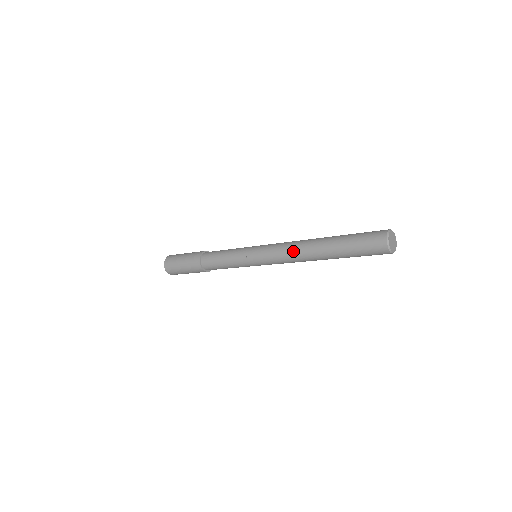
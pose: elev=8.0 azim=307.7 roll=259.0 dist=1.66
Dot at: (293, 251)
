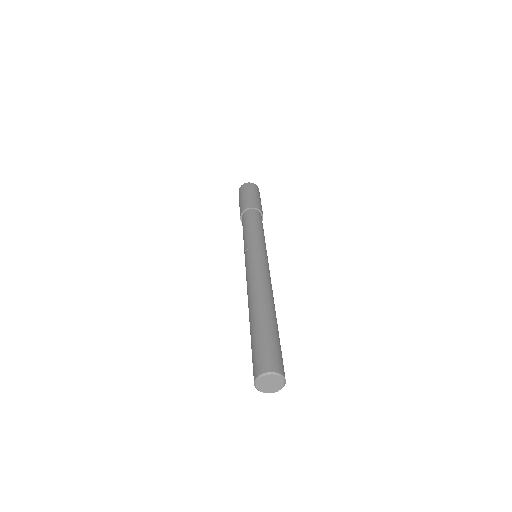
Dot at: (251, 286)
